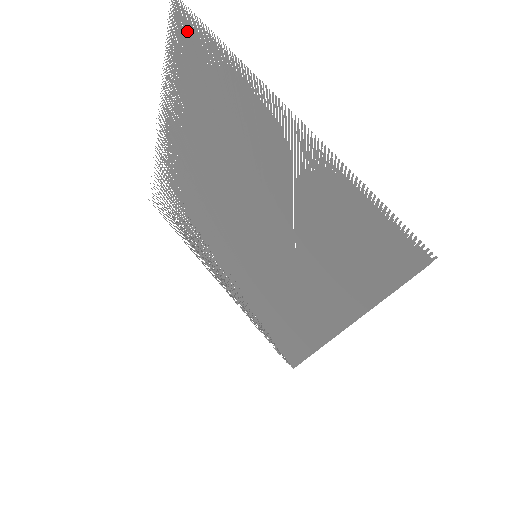
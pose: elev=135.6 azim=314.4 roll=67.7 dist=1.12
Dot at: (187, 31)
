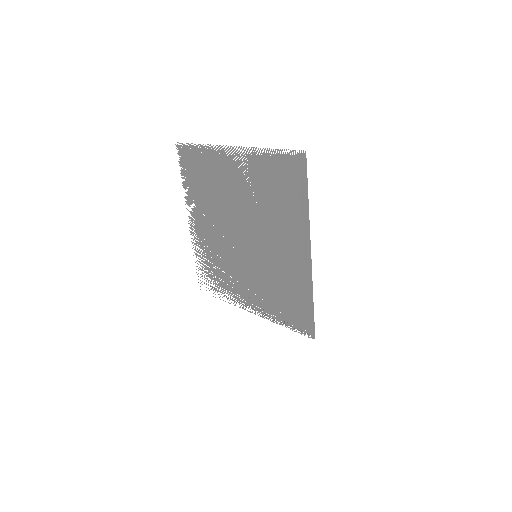
Dot at: (186, 154)
